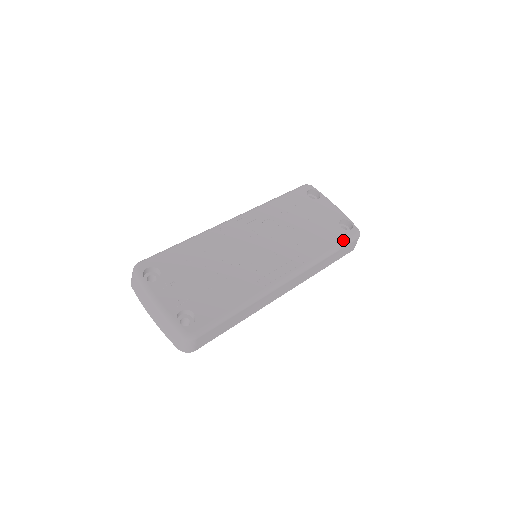
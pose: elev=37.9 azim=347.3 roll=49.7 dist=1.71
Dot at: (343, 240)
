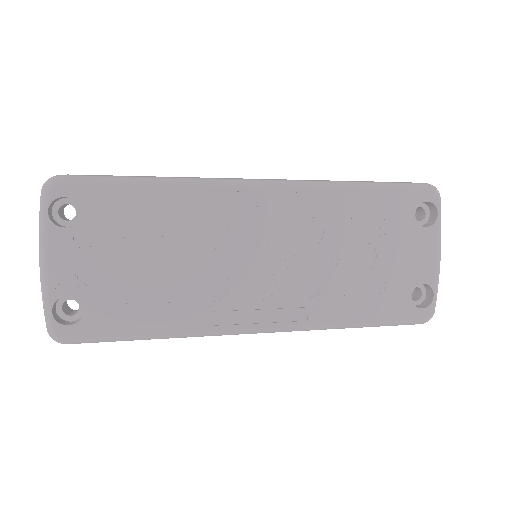
Dot at: (394, 318)
